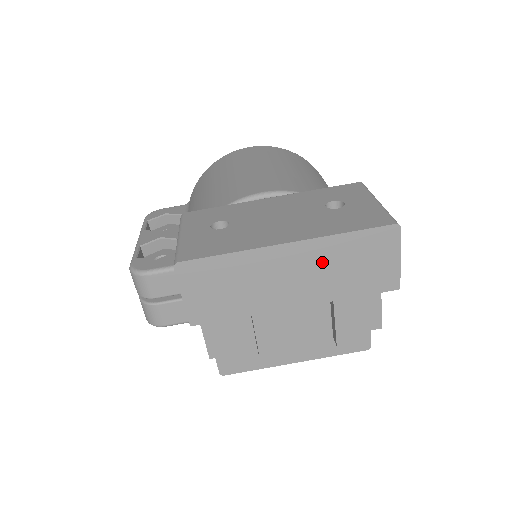
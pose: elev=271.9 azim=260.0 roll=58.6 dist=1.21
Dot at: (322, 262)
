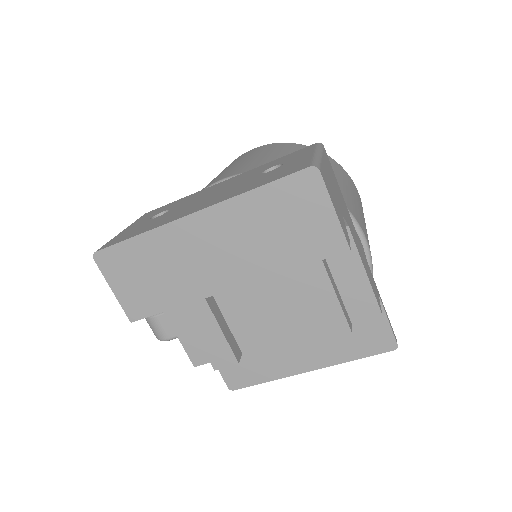
Dot at: (241, 229)
